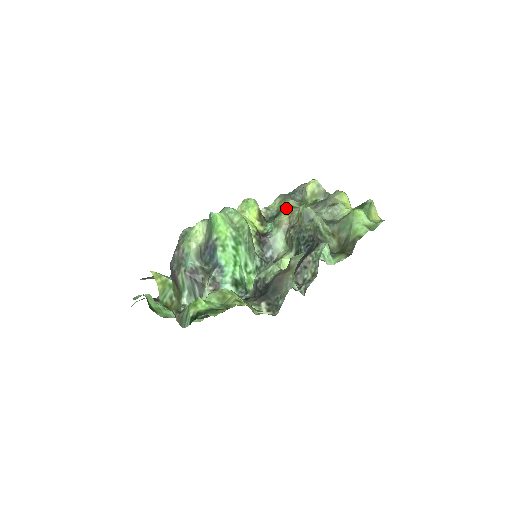
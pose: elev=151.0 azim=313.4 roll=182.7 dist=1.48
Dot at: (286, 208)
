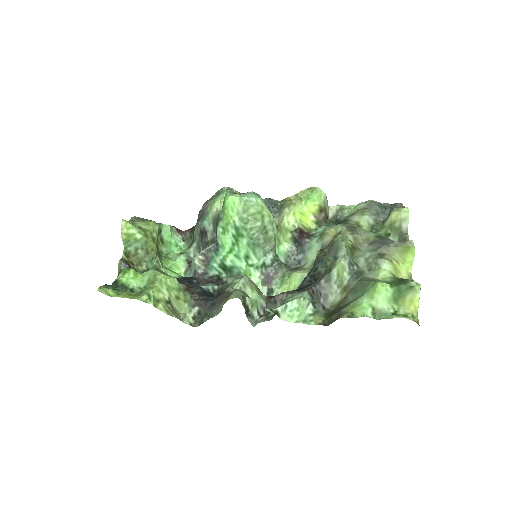
Dot at: (350, 222)
